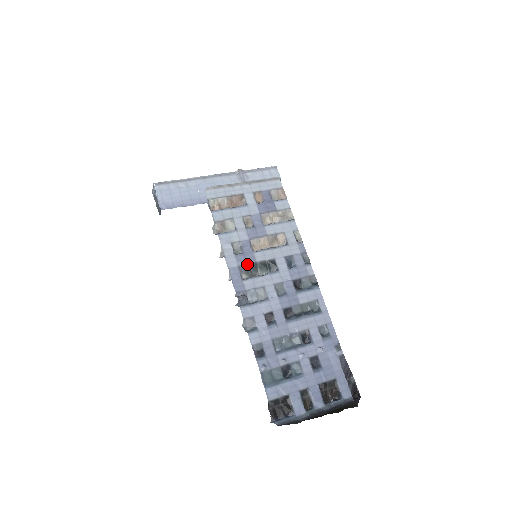
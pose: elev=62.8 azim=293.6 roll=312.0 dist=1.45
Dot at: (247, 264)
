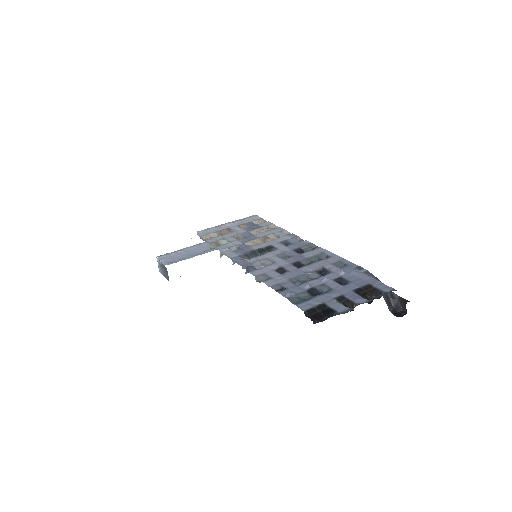
Dot at: (246, 253)
